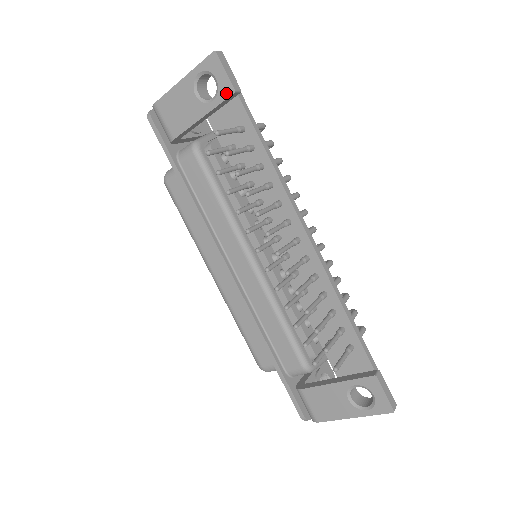
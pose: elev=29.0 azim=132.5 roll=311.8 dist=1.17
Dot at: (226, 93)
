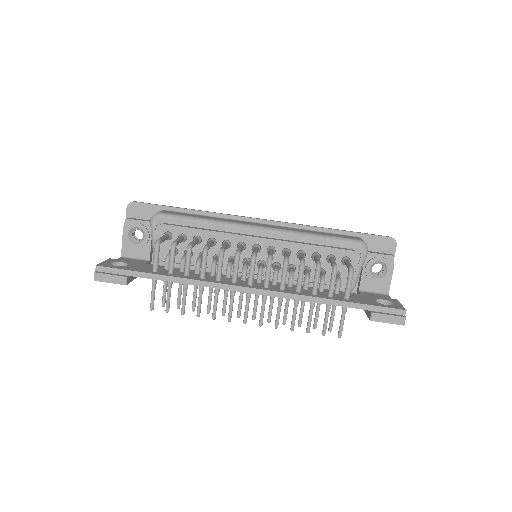
Dot at: occluded
